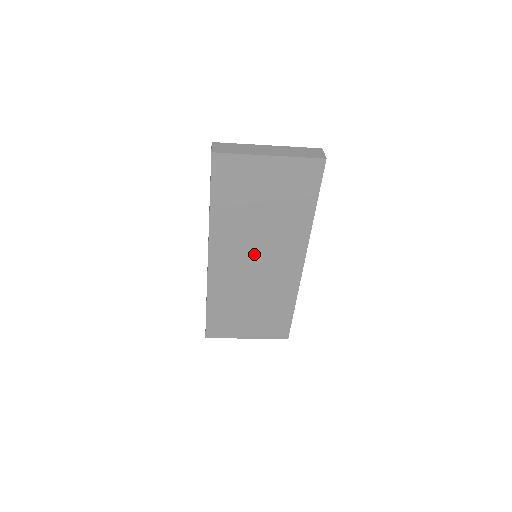
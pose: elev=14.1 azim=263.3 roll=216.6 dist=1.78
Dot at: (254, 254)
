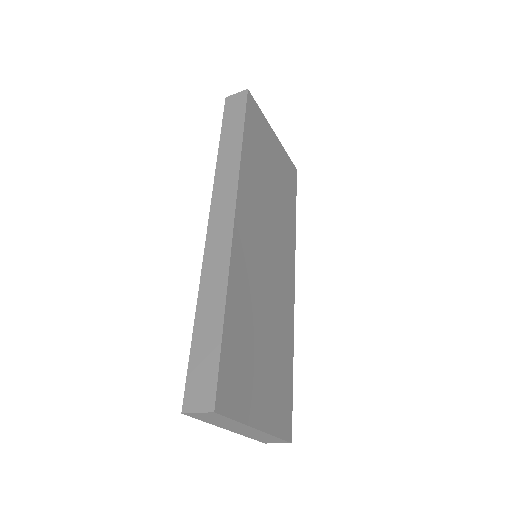
Dot at: (266, 239)
